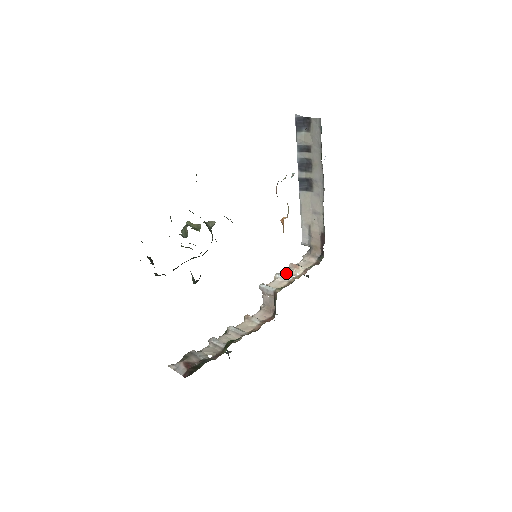
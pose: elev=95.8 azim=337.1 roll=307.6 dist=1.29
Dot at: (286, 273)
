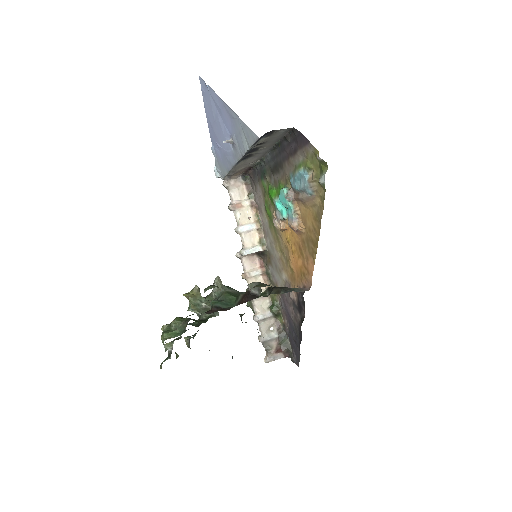
Dot at: (240, 221)
